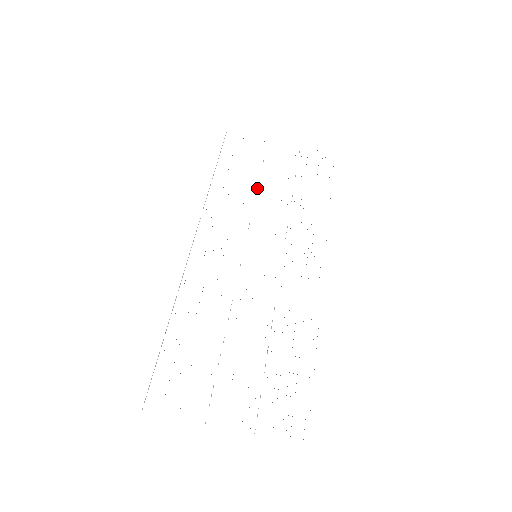
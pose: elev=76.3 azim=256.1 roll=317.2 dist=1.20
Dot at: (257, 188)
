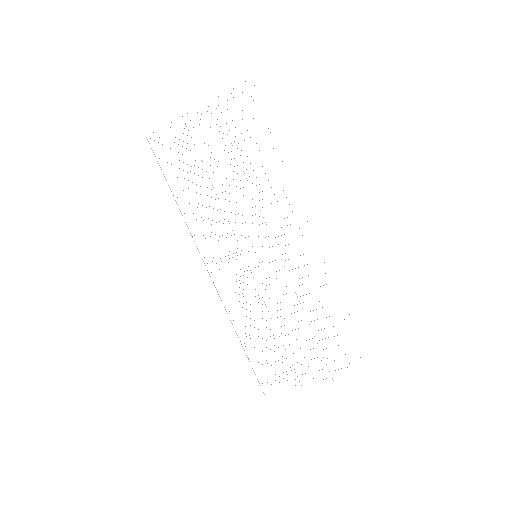
Dot at: (213, 187)
